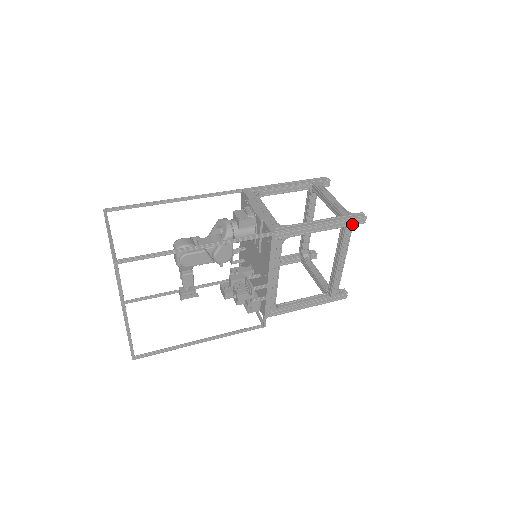
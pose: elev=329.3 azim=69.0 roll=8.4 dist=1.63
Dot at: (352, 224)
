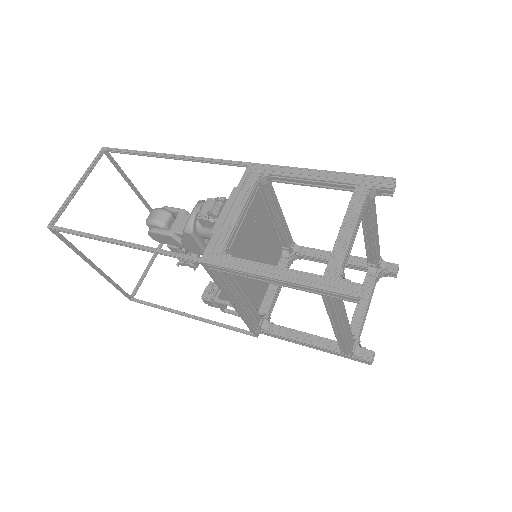
Dot at: (332, 296)
